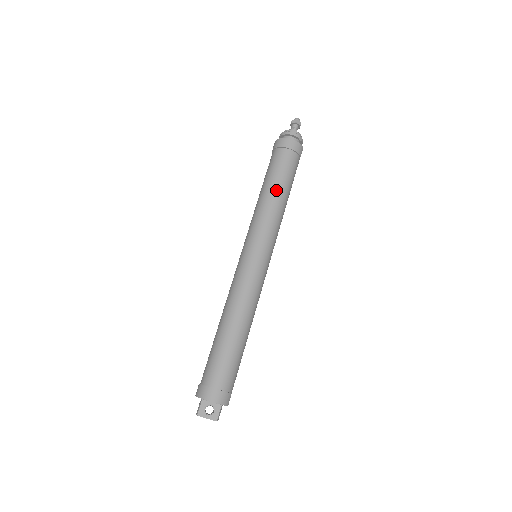
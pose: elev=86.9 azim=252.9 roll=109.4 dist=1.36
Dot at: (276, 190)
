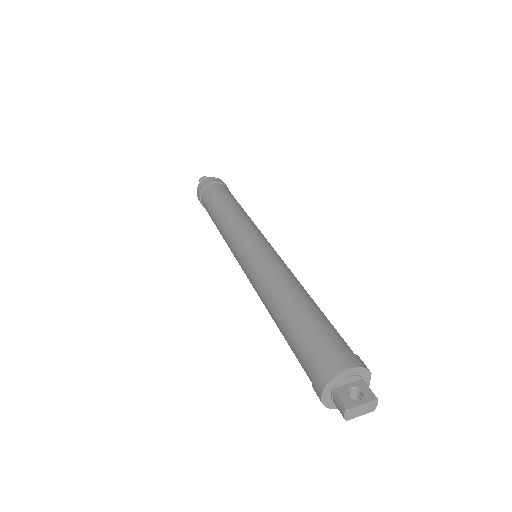
Dot at: (229, 204)
